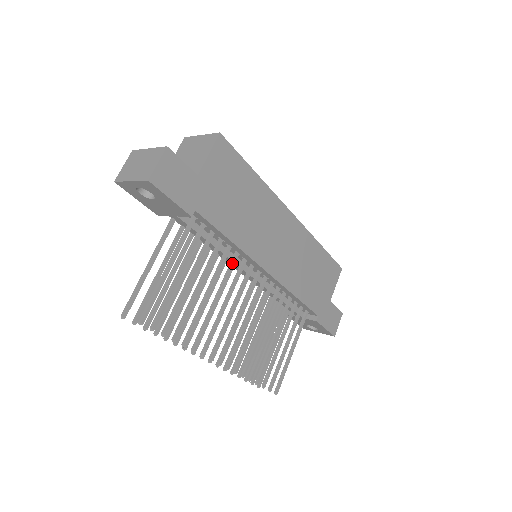
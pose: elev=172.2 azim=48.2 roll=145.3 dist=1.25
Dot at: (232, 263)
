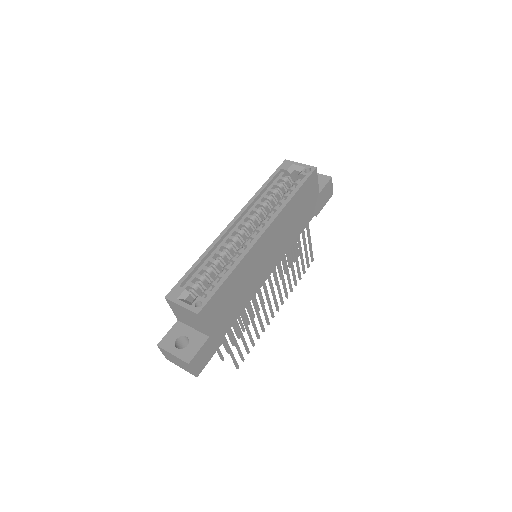
Dot at: occluded
